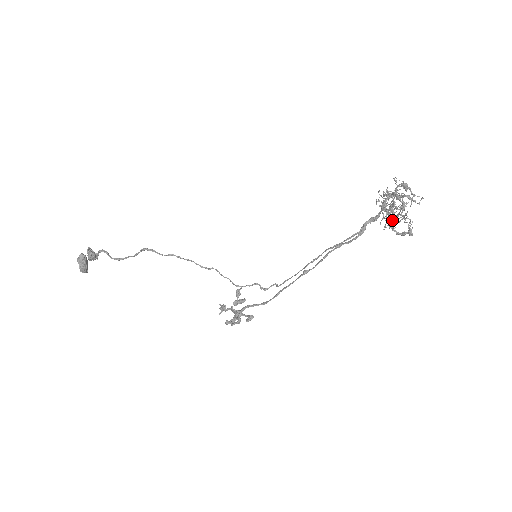
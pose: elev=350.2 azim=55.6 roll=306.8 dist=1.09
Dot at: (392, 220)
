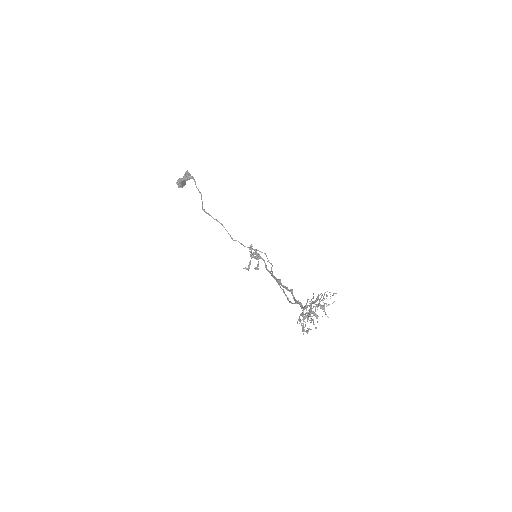
Dot at: occluded
